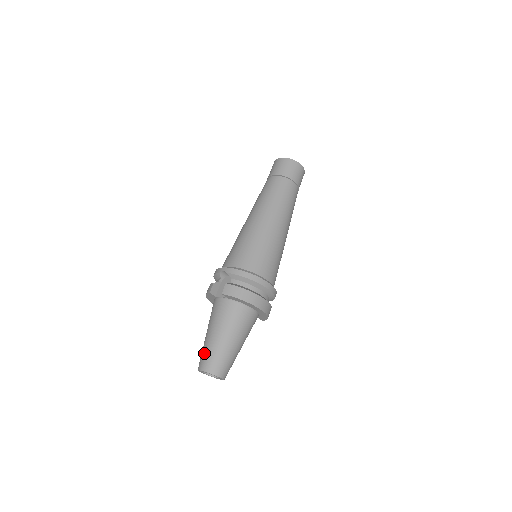
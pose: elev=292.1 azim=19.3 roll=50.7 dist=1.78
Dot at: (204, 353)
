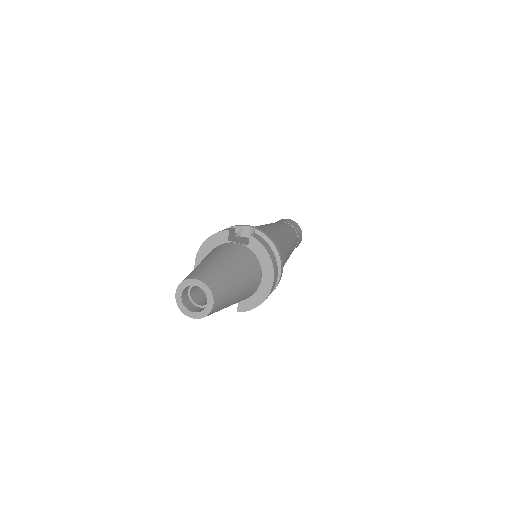
Dot at: (204, 268)
